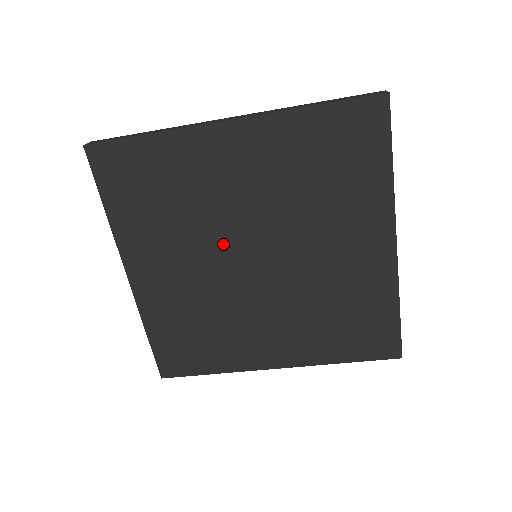
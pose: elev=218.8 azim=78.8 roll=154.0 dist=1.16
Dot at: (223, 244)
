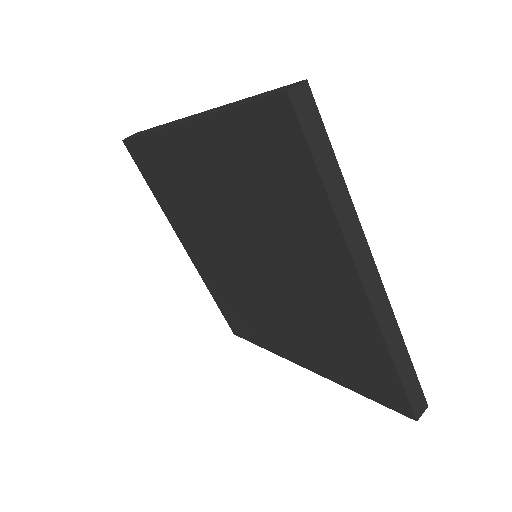
Dot at: (223, 240)
